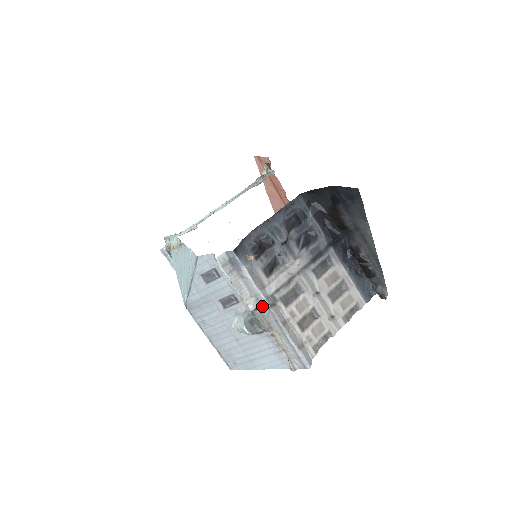
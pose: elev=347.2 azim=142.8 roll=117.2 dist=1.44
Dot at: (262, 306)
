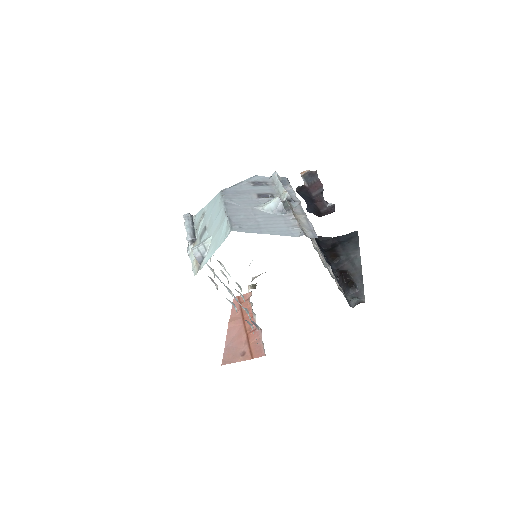
Dot at: (294, 201)
